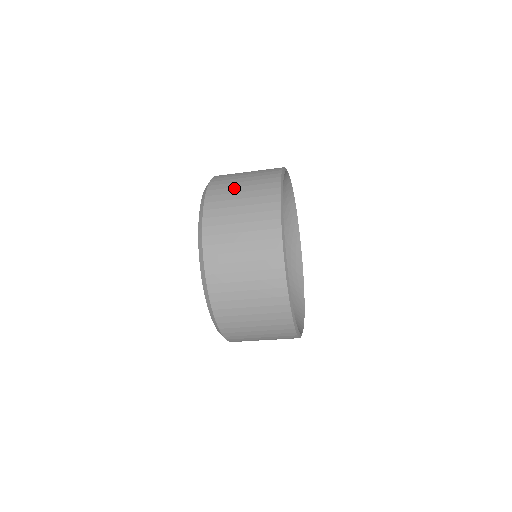
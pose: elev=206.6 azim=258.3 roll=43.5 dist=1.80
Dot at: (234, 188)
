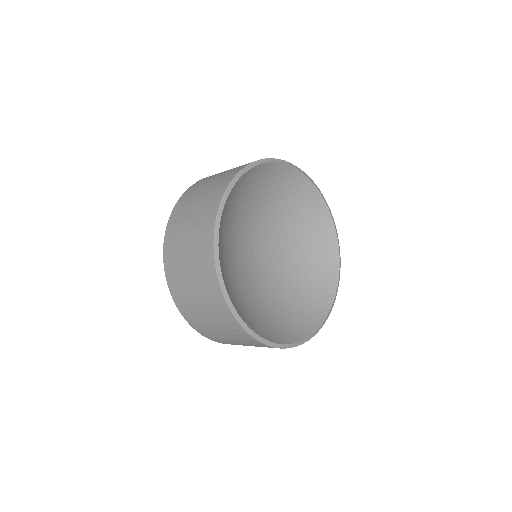
Dot at: (203, 185)
